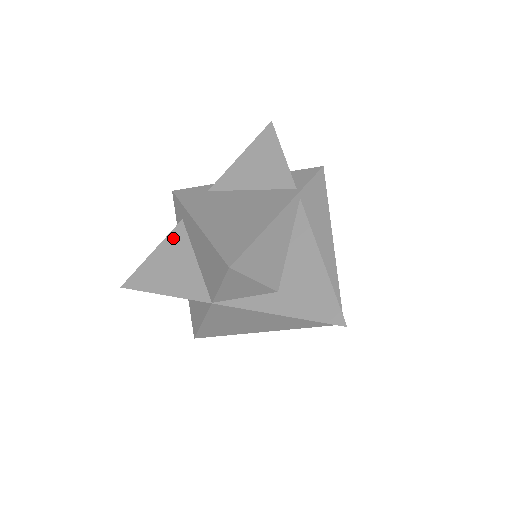
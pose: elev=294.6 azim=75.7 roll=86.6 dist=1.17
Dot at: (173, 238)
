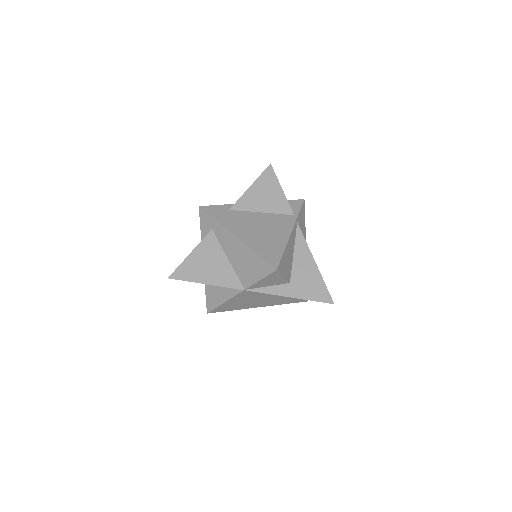
Dot at: (207, 243)
